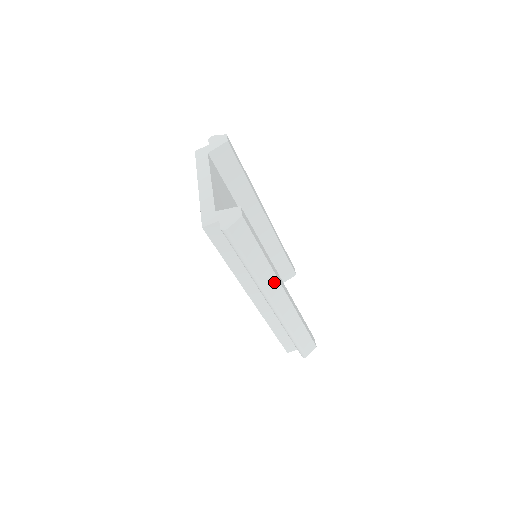
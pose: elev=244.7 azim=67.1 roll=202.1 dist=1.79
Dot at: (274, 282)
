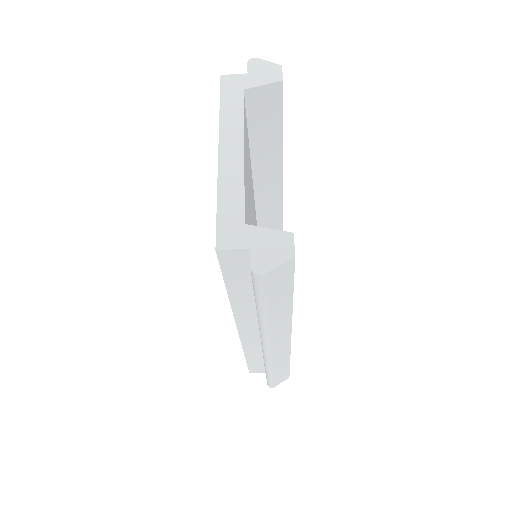
Dot at: (285, 328)
